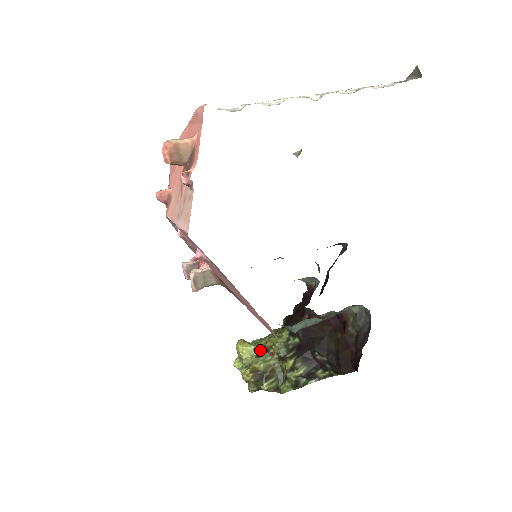
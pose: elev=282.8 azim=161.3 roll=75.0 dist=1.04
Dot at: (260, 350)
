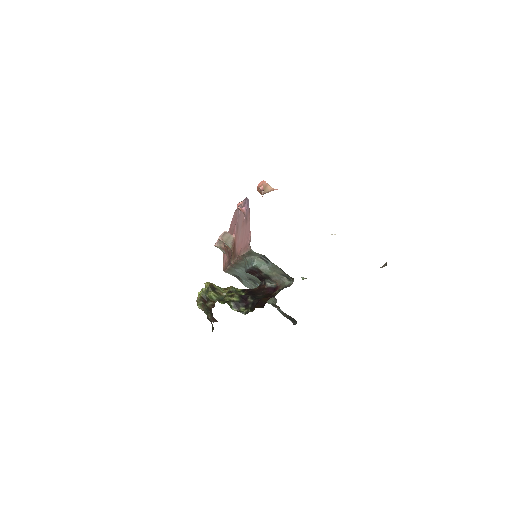
Dot at: occluded
